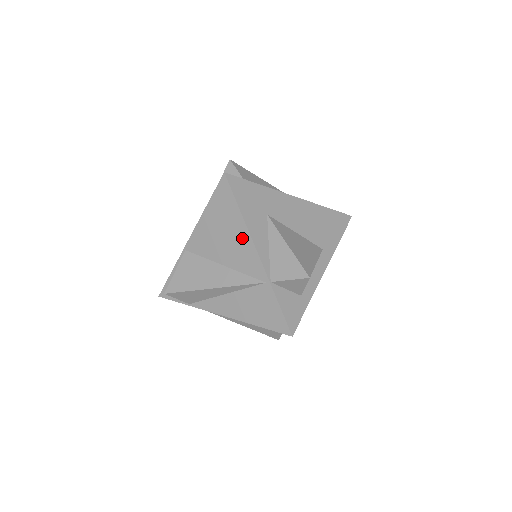
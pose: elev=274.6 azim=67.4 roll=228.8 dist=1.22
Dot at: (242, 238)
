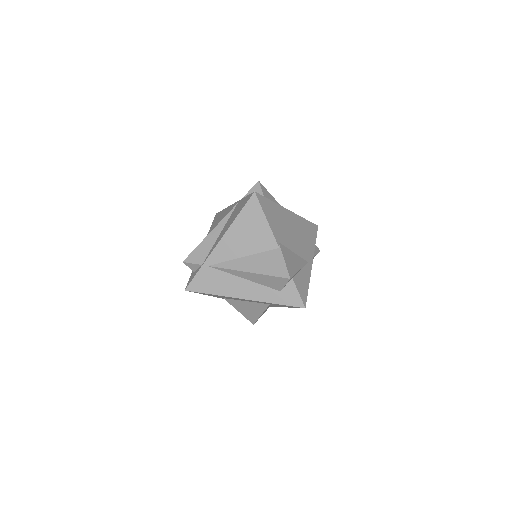
Dot at: (225, 212)
